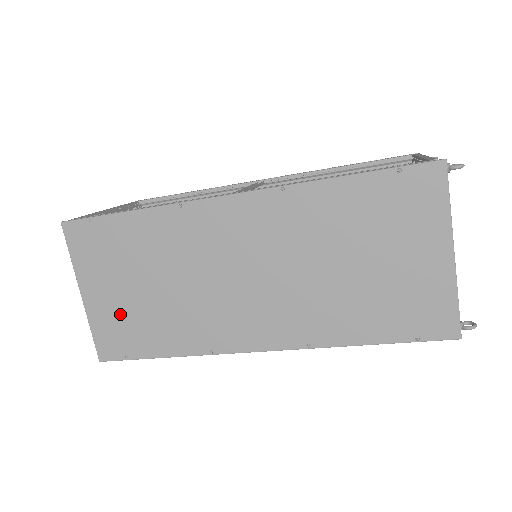
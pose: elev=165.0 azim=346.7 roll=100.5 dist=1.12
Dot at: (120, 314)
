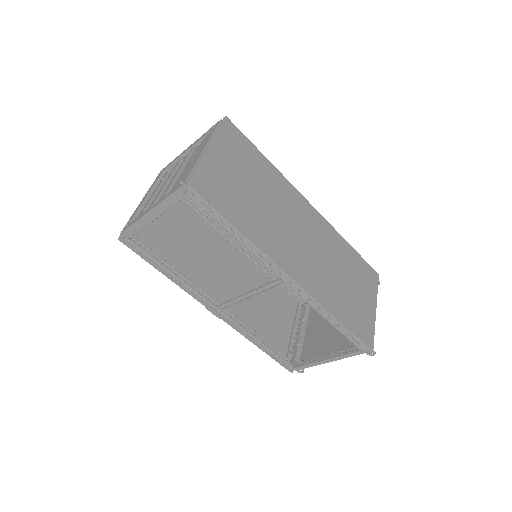
Dot at: (226, 181)
